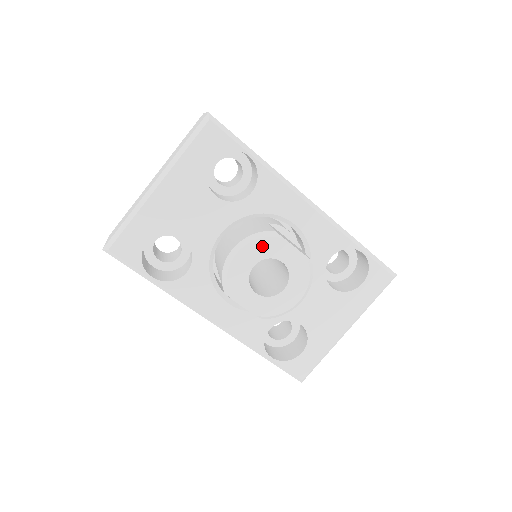
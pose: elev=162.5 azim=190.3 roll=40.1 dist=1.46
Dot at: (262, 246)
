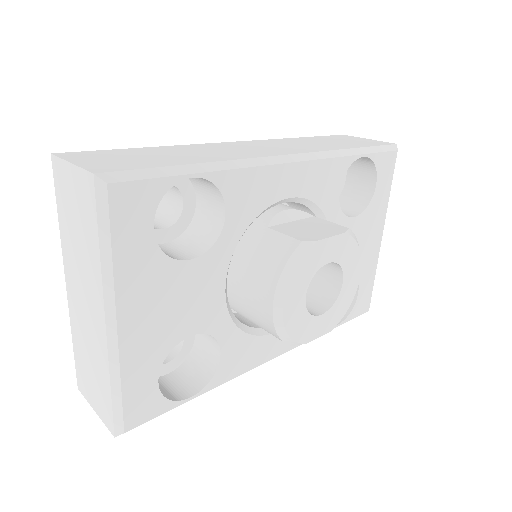
Dot at: (302, 272)
